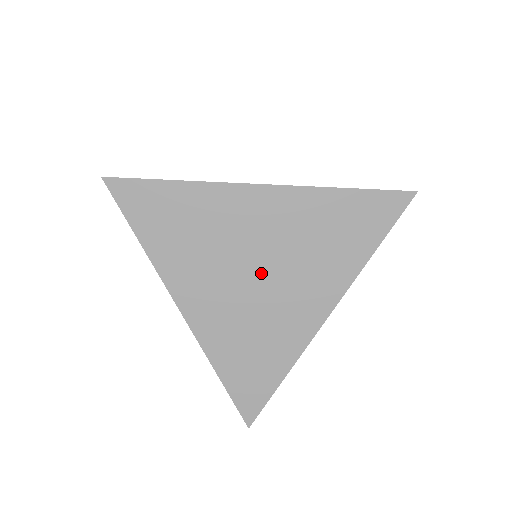
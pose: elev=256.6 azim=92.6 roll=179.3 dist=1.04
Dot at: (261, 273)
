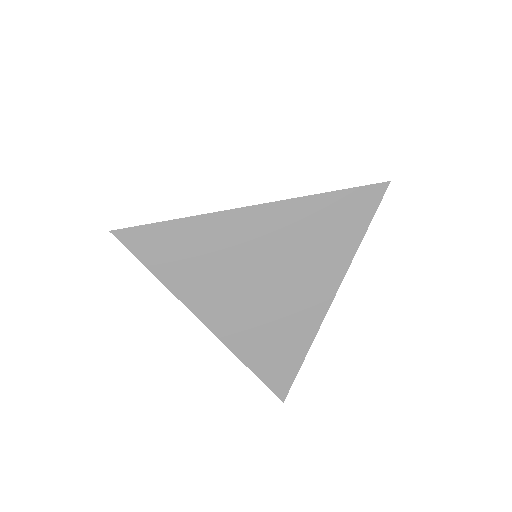
Dot at: (269, 279)
